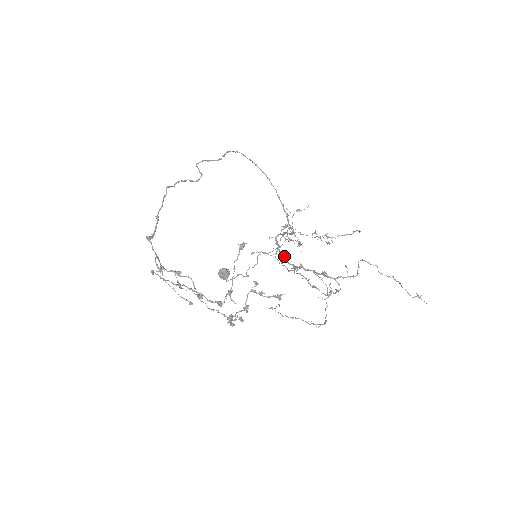
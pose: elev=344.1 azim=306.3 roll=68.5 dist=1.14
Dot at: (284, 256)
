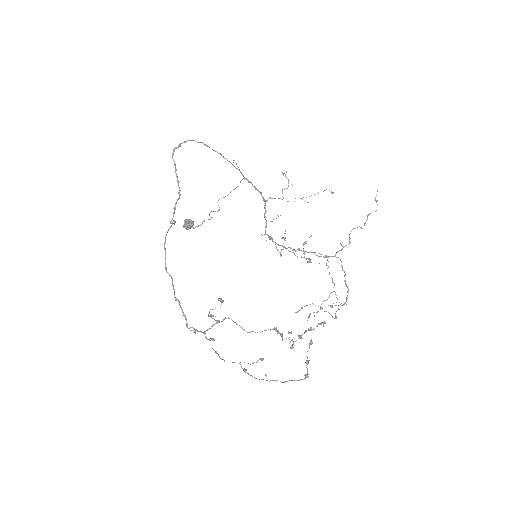
Dot at: (279, 245)
